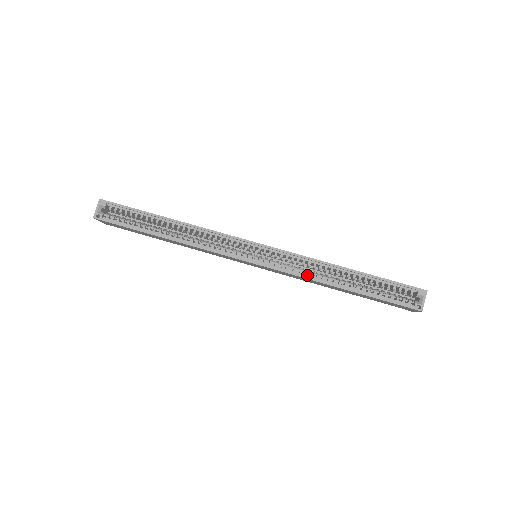
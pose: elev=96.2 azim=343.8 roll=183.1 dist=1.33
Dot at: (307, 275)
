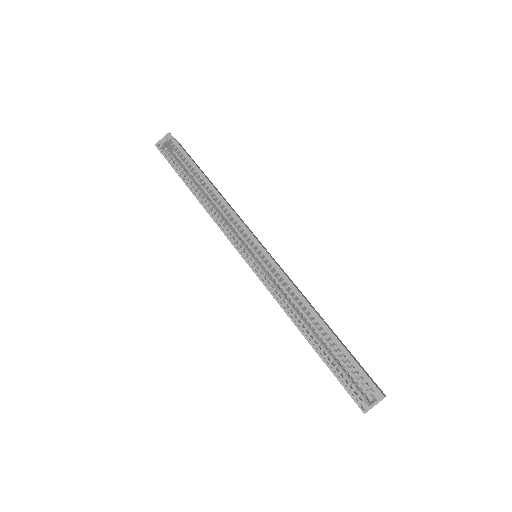
Dot at: (281, 300)
